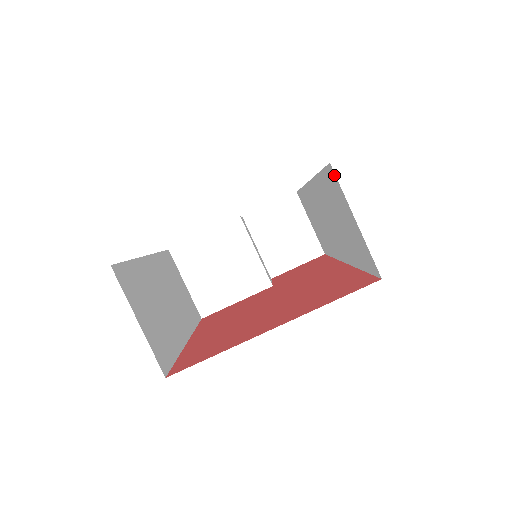
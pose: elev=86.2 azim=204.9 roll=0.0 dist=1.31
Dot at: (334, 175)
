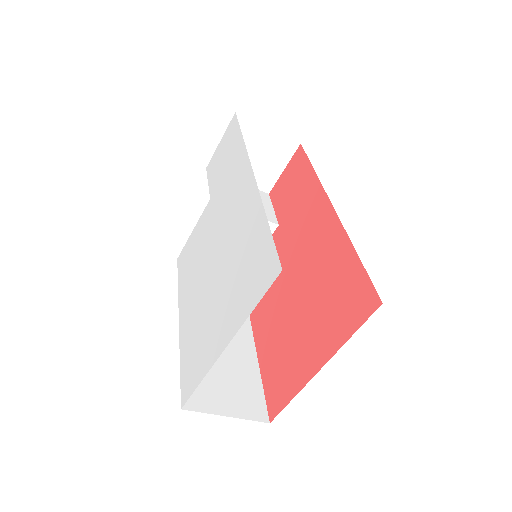
Dot at: occluded
